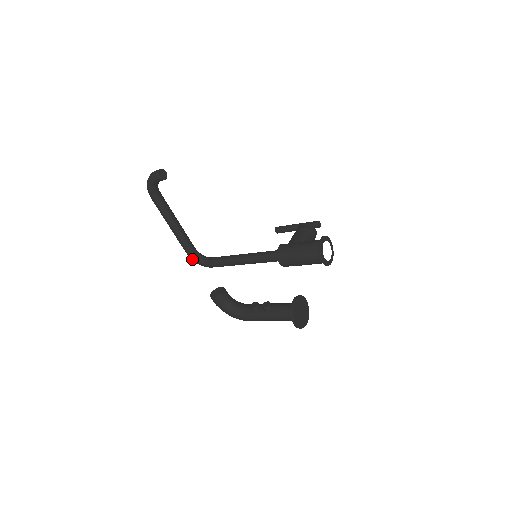
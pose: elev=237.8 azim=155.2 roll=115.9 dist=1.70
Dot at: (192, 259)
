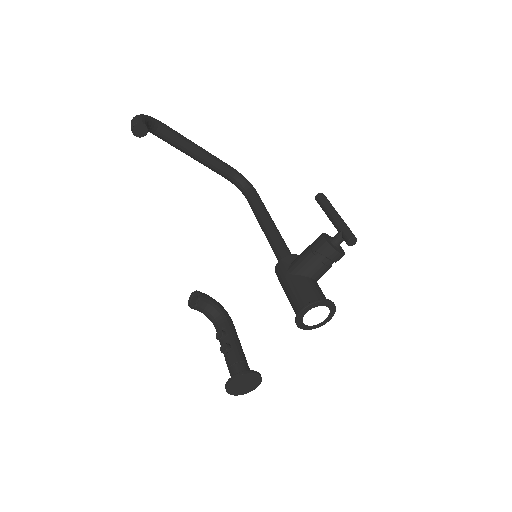
Dot at: occluded
